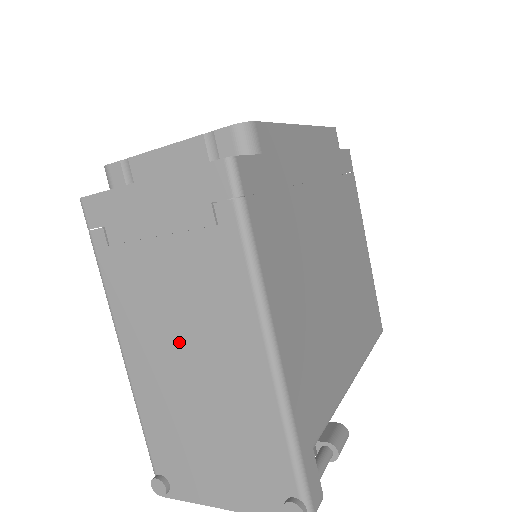
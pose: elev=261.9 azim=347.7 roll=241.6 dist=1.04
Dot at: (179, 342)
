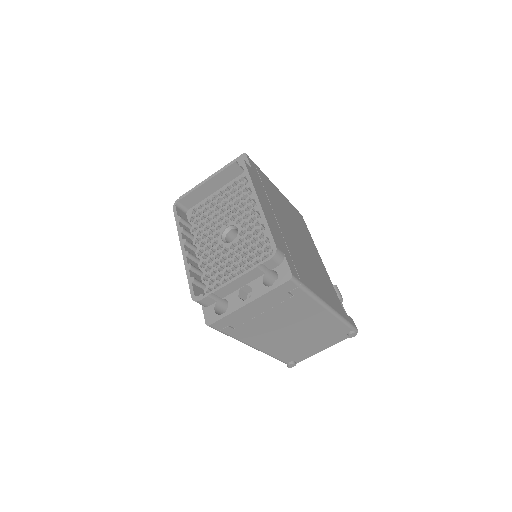
Dot at: (286, 330)
